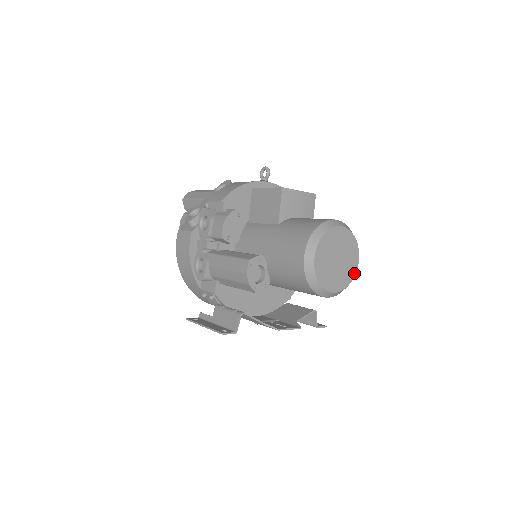
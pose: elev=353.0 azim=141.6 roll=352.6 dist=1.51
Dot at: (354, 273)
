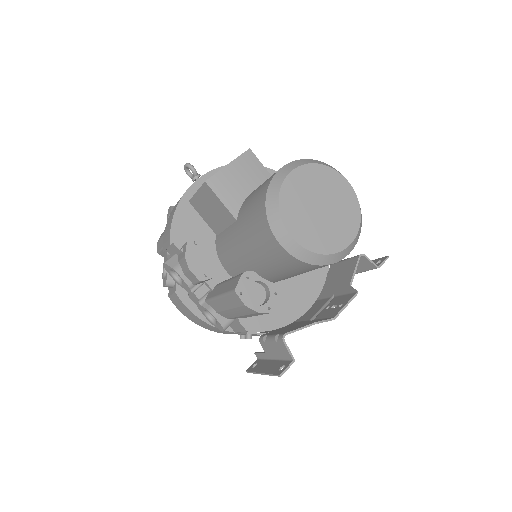
Dot at: (355, 200)
